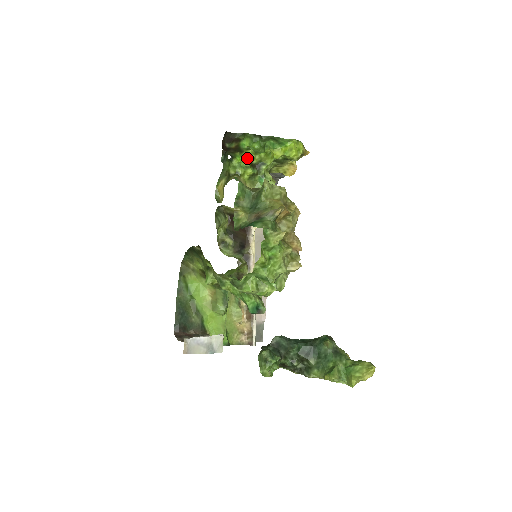
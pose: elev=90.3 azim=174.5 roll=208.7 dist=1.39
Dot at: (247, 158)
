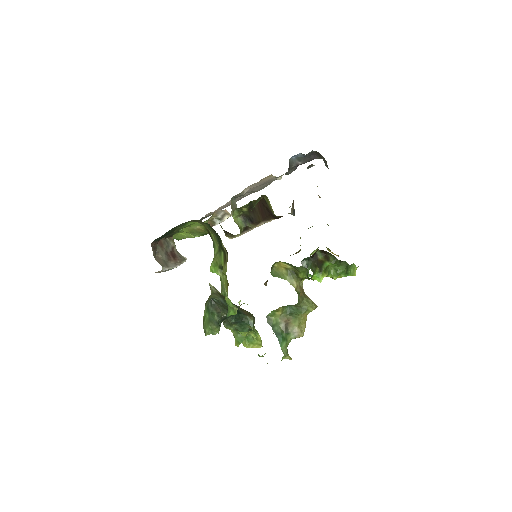
Dot at: (319, 279)
